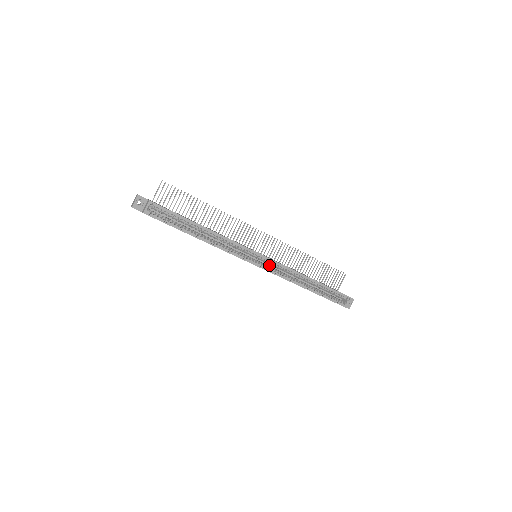
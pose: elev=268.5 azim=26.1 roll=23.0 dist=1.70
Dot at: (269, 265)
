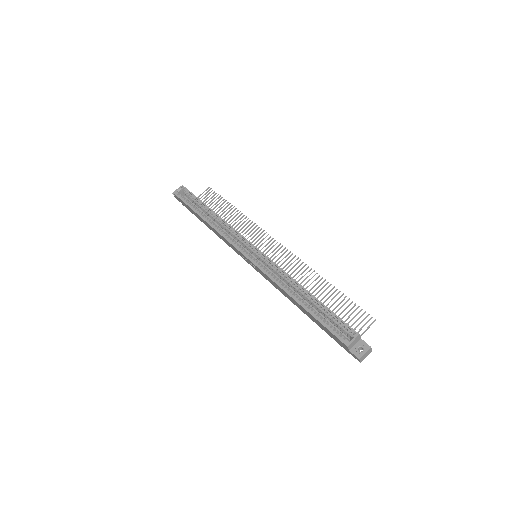
Dot at: occluded
